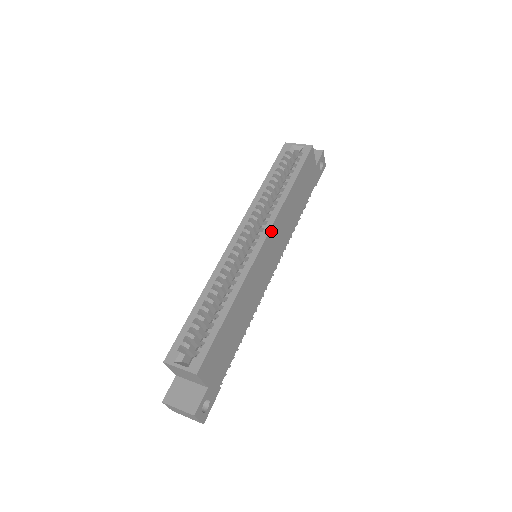
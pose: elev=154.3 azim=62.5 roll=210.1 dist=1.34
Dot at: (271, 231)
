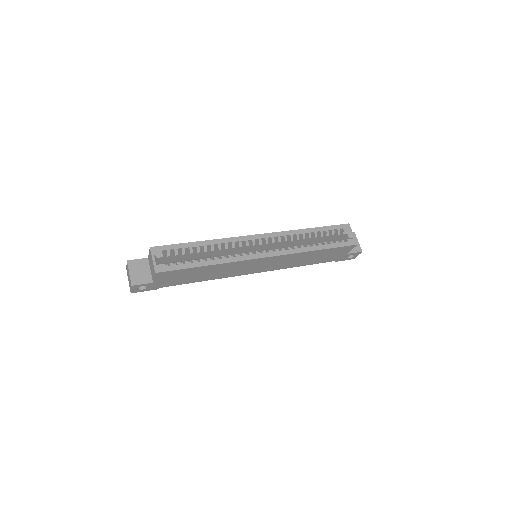
Dot at: (277, 257)
